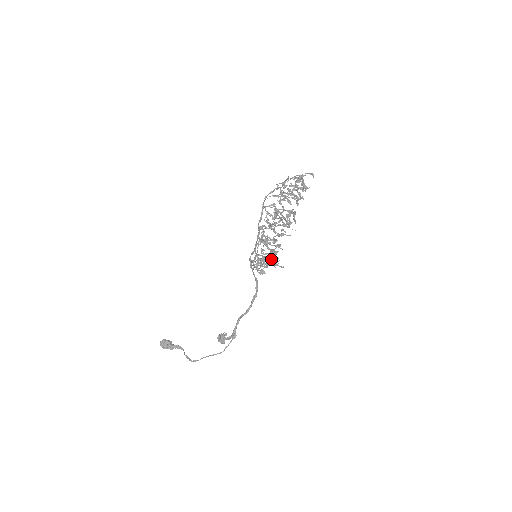
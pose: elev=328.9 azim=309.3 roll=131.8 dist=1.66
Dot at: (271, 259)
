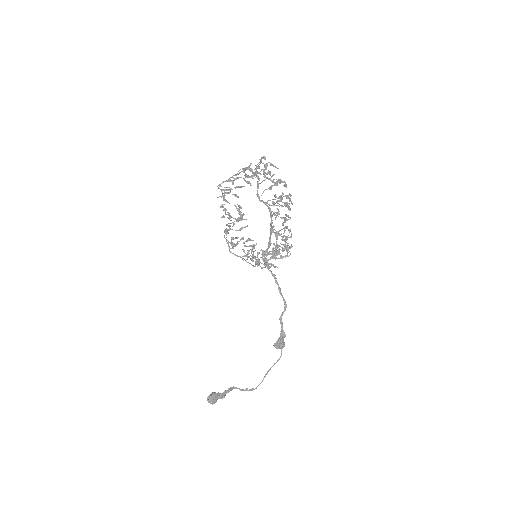
Dot at: (272, 250)
